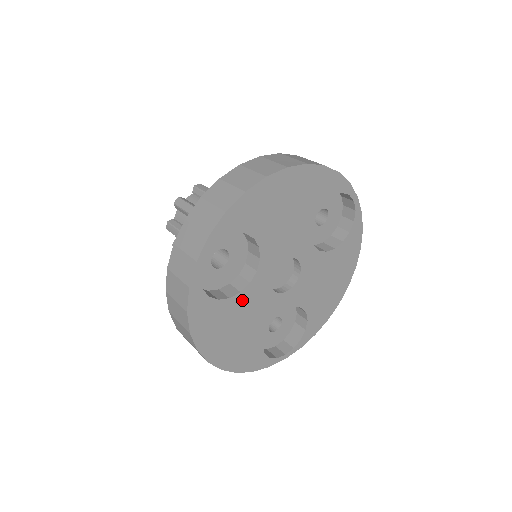
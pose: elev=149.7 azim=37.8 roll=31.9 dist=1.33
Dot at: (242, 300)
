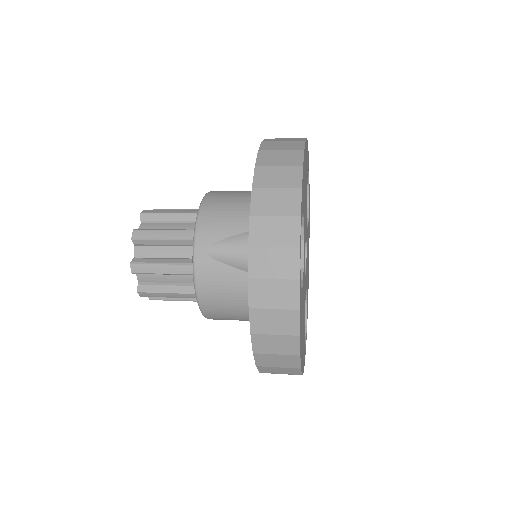
Dot at: (303, 289)
